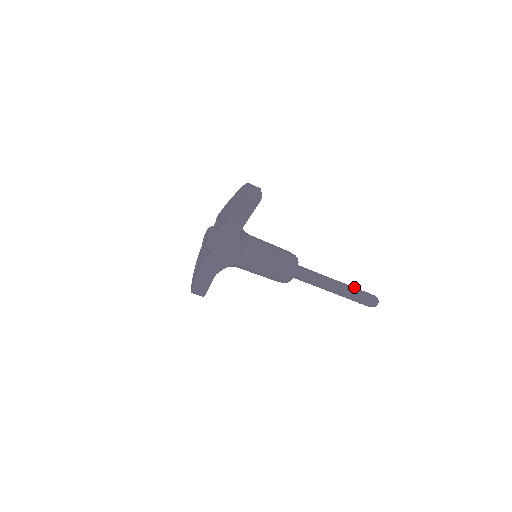
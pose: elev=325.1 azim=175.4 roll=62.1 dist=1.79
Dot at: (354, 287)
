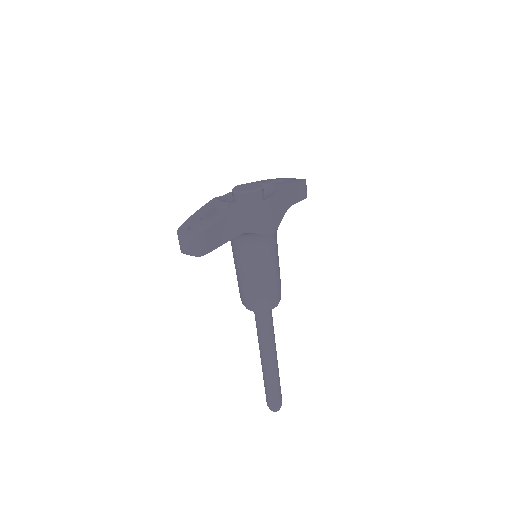
Dot at: occluded
